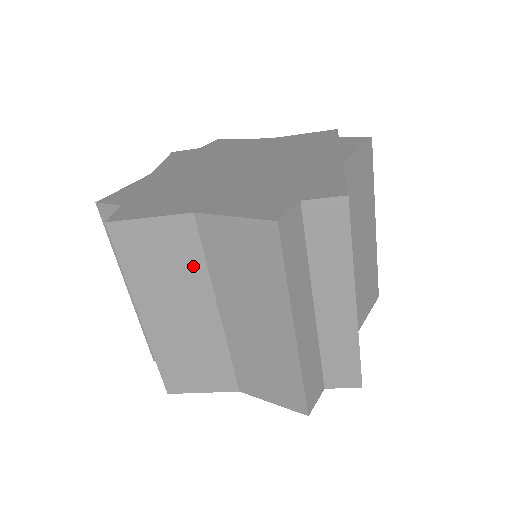
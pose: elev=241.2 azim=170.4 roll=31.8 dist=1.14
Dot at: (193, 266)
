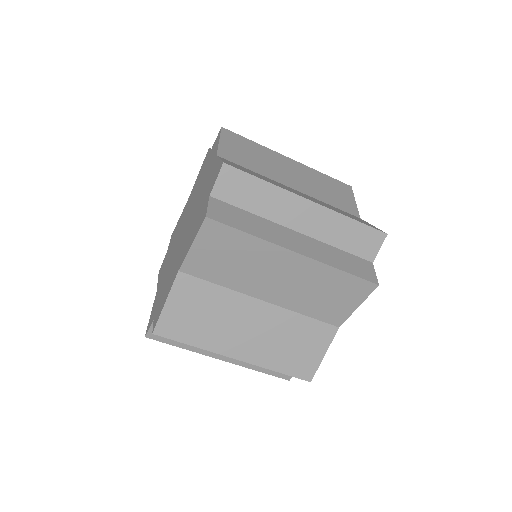
Dot at: (217, 296)
